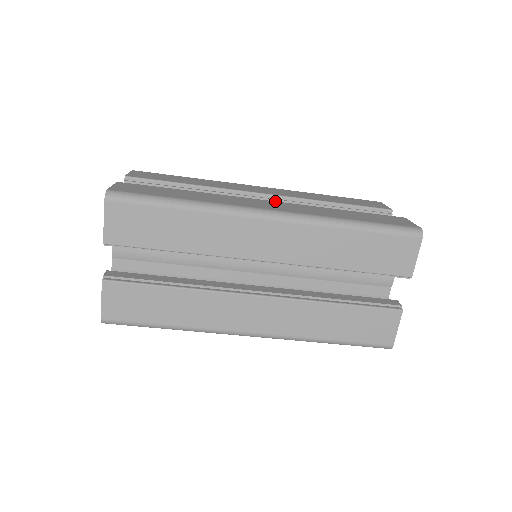
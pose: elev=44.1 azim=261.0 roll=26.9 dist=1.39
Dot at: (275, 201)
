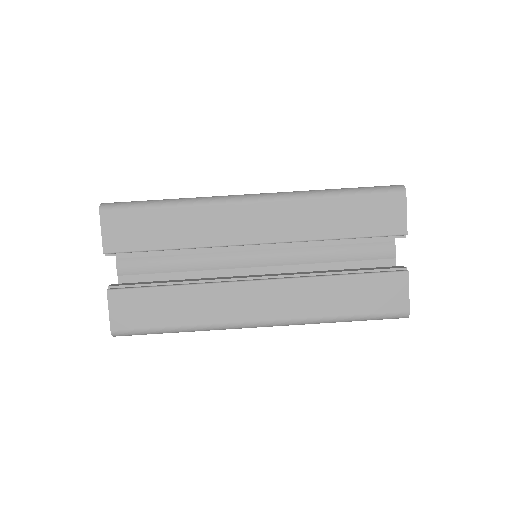
Dot at: occluded
